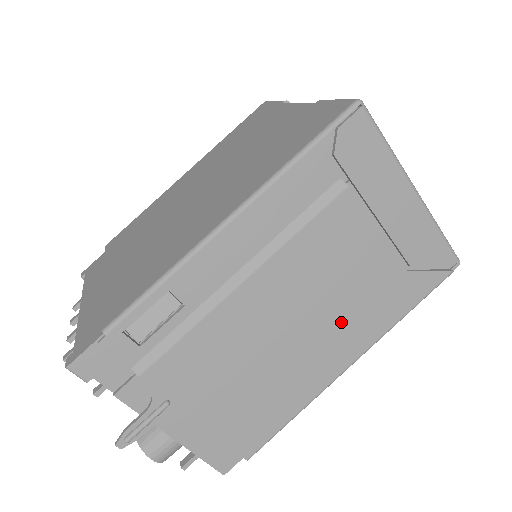
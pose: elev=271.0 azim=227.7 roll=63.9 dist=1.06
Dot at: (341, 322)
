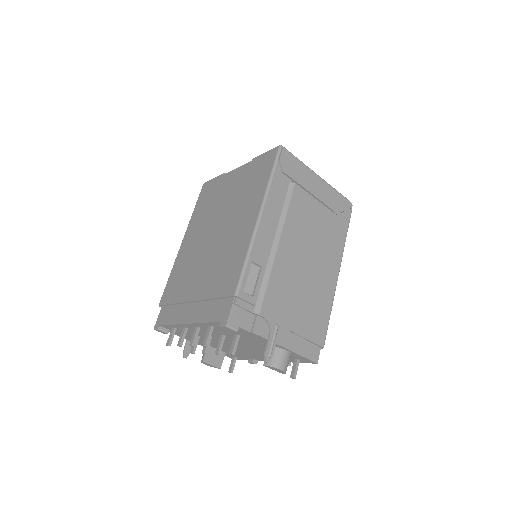
Dot at: (324, 251)
